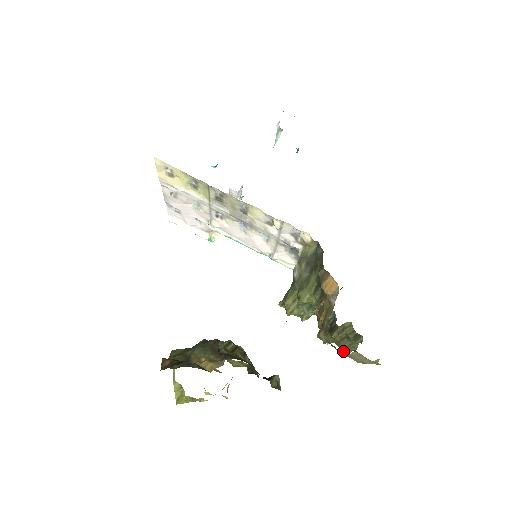
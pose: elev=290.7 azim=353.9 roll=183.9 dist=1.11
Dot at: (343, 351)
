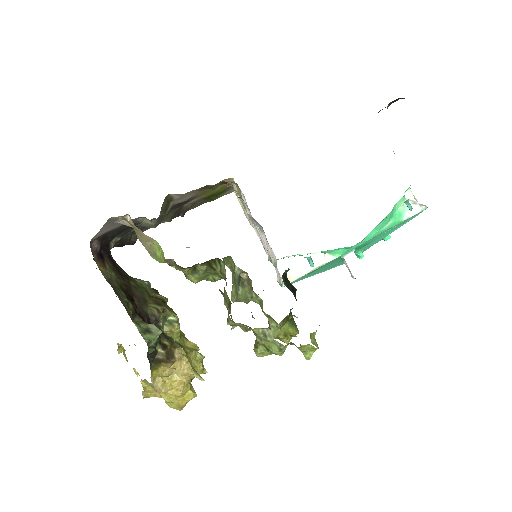
Dot at: occluded
